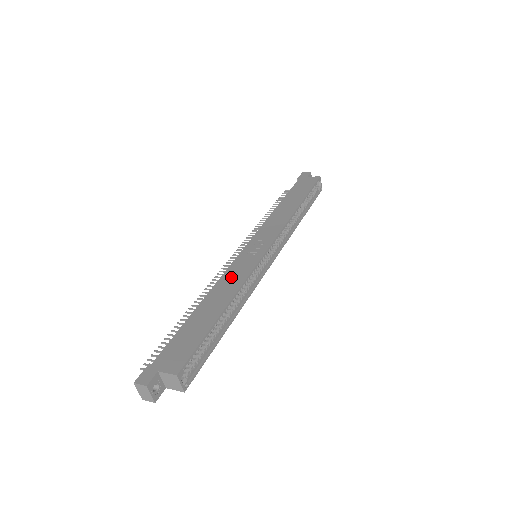
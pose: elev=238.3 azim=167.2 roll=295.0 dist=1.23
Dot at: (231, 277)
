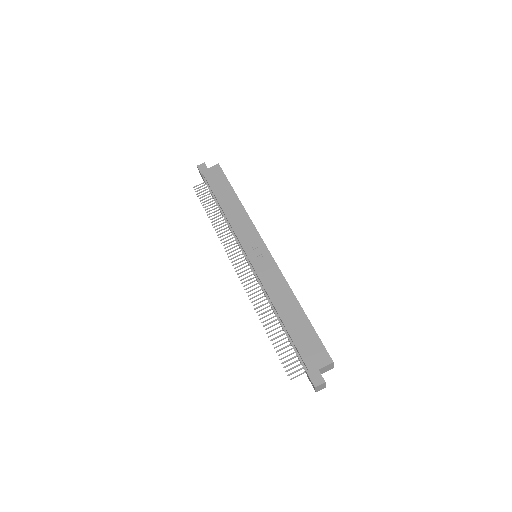
Dot at: (272, 283)
